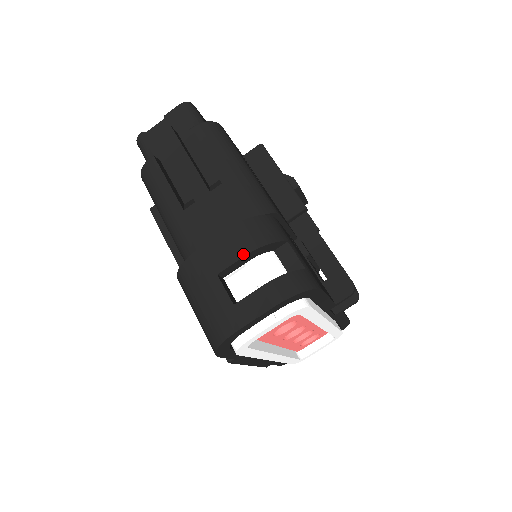
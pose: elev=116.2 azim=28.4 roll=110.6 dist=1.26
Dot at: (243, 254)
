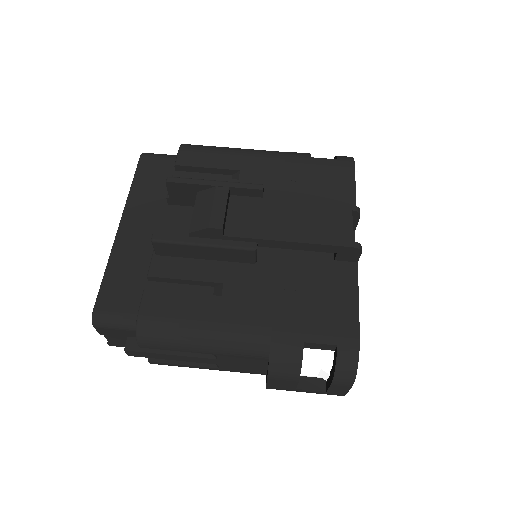
Dot at: (296, 381)
